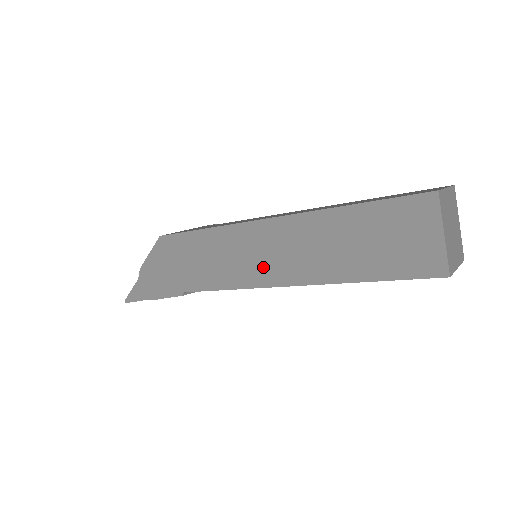
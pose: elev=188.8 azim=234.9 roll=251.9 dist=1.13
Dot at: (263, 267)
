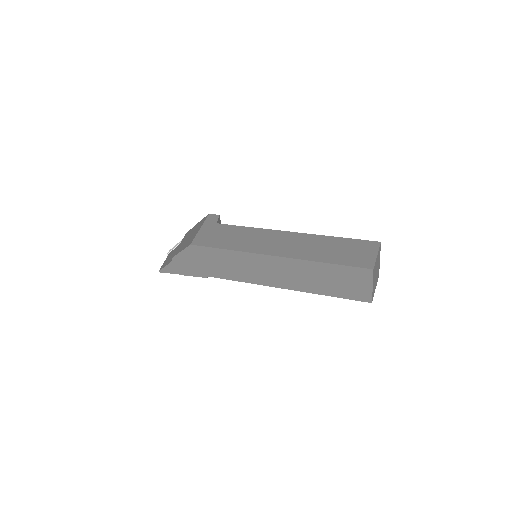
Dot at: (267, 277)
